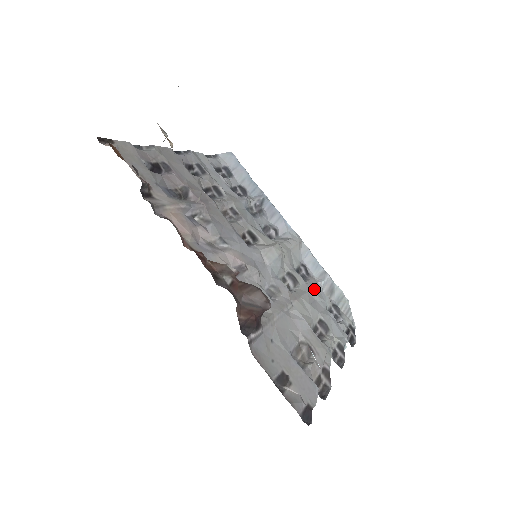
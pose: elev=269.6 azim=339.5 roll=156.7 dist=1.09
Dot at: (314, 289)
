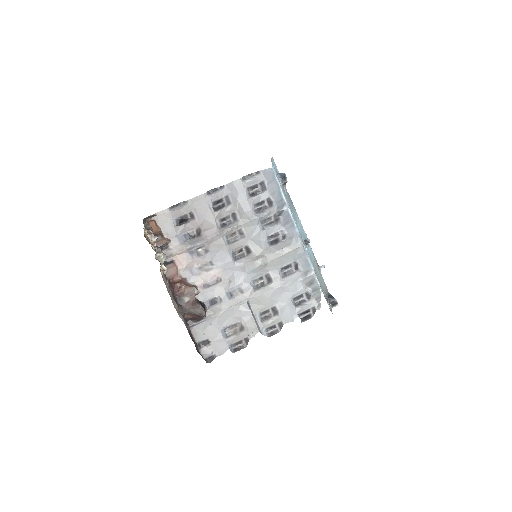
Dot at: (288, 284)
